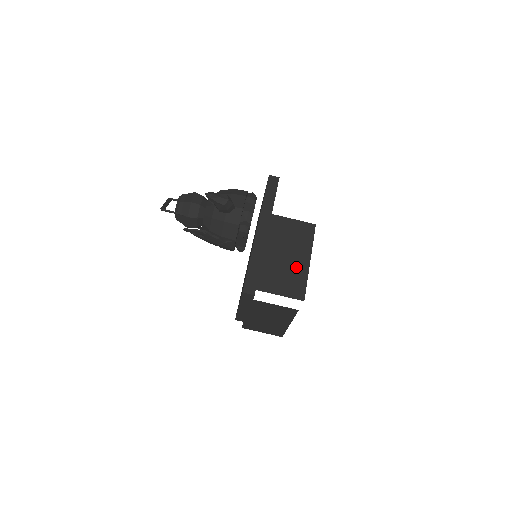
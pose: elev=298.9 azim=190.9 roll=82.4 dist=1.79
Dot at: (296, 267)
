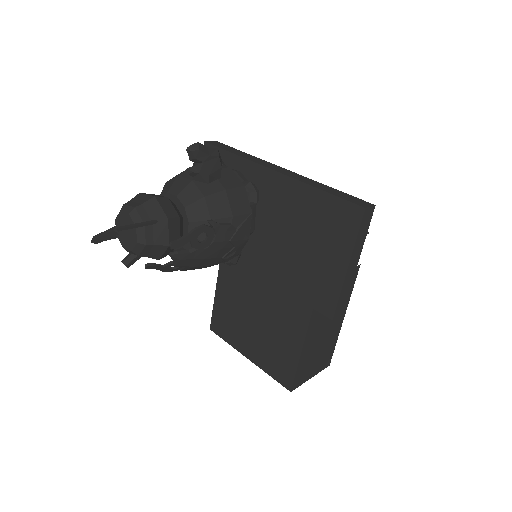
Dot at: occluded
